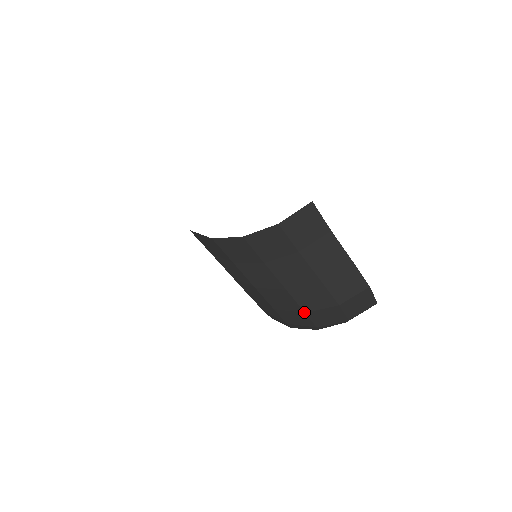
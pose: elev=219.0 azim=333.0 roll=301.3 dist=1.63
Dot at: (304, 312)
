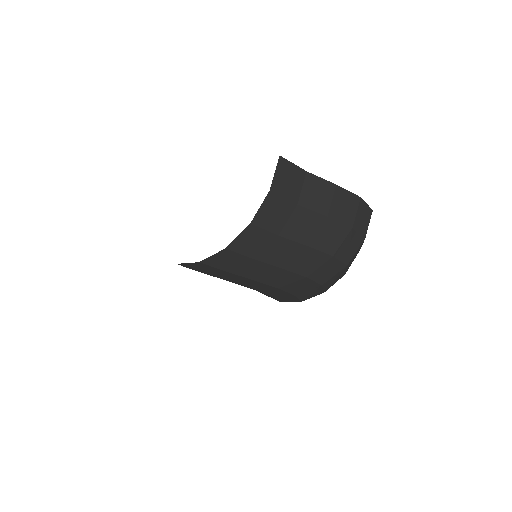
Dot at: (332, 256)
